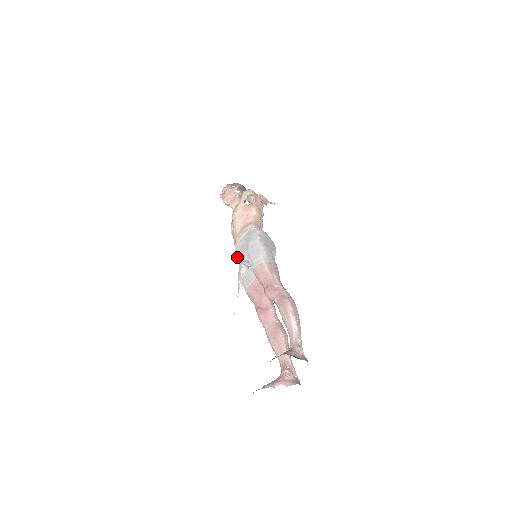
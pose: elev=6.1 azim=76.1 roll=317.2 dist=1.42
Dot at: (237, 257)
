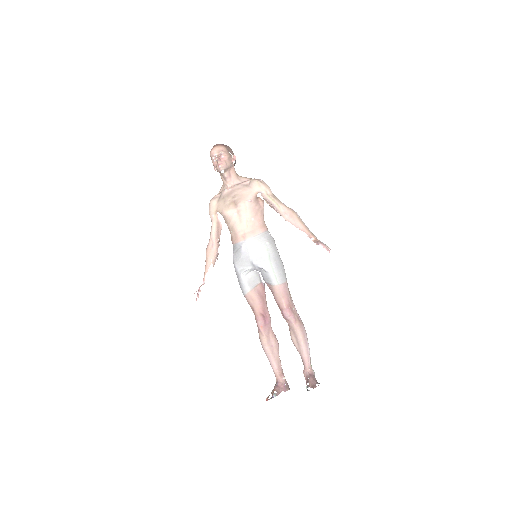
Dot at: (240, 251)
